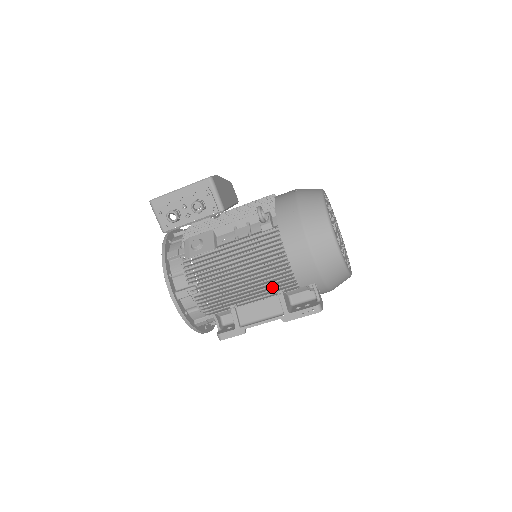
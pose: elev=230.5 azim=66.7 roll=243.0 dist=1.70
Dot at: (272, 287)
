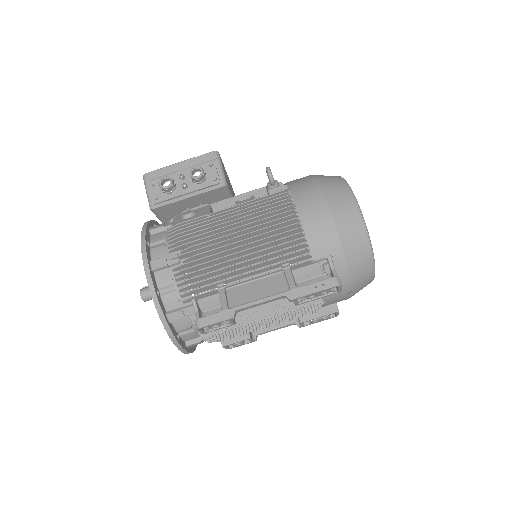
Dot at: (276, 259)
